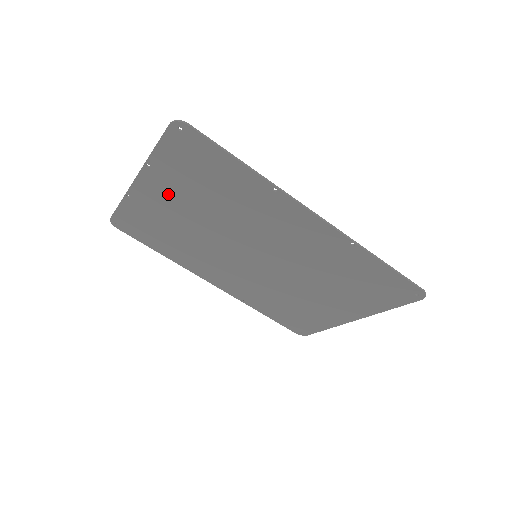
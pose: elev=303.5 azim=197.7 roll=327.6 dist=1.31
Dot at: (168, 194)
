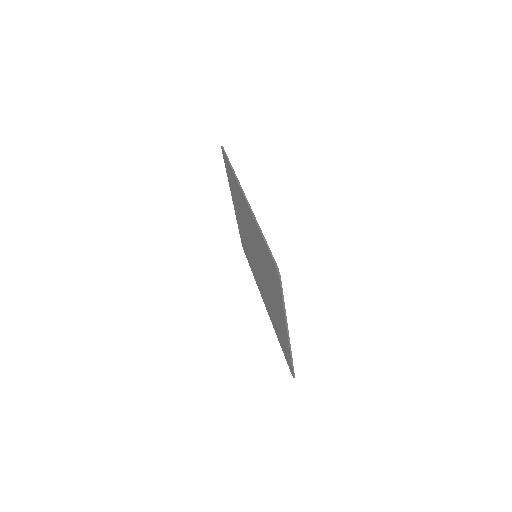
Dot at: (236, 207)
